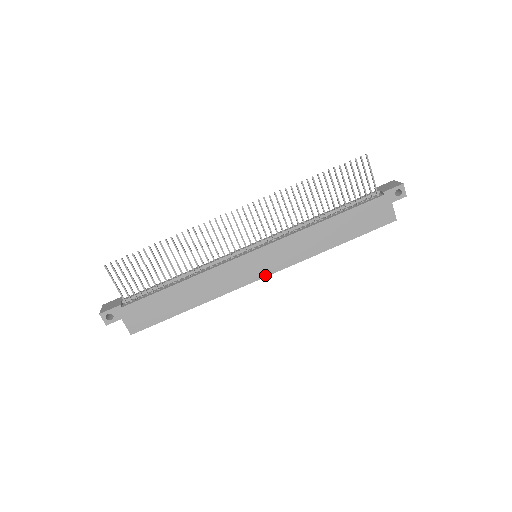
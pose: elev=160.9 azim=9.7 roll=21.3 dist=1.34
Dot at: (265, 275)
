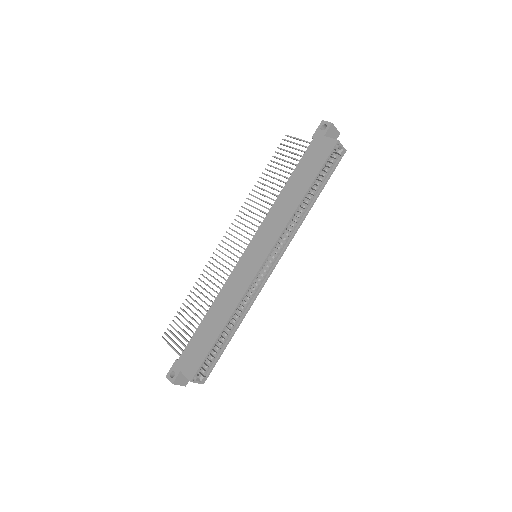
Dot at: (263, 260)
